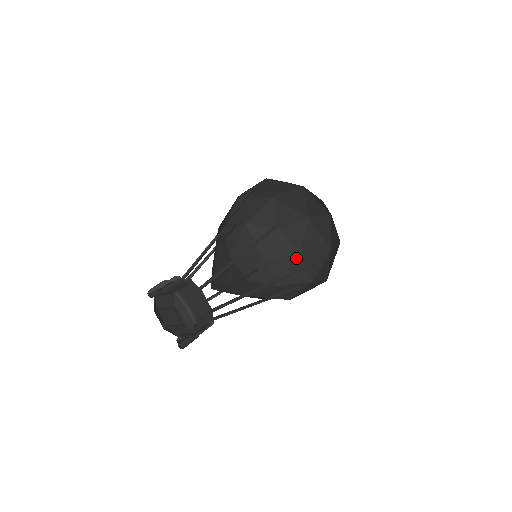
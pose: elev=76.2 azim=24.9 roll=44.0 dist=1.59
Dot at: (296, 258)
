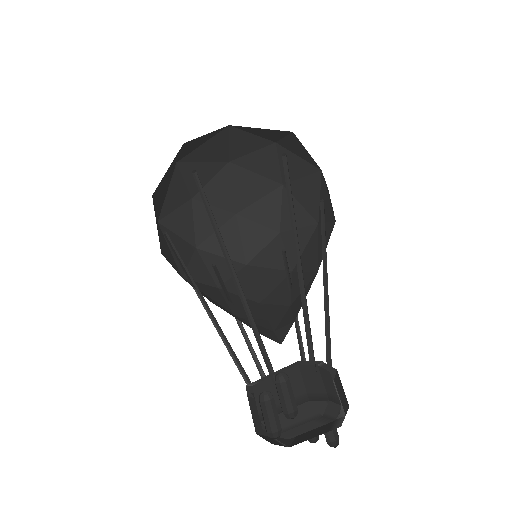
Dot at: (234, 220)
